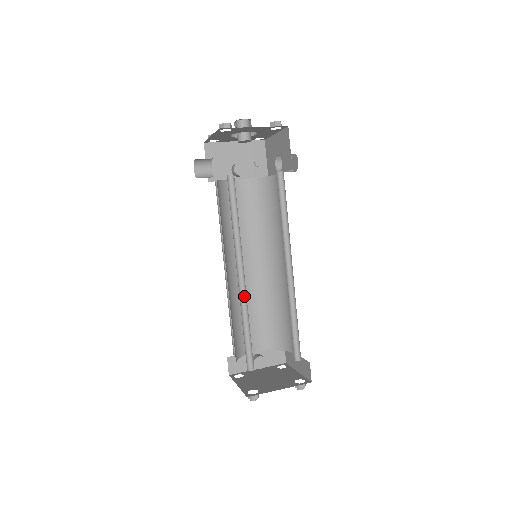
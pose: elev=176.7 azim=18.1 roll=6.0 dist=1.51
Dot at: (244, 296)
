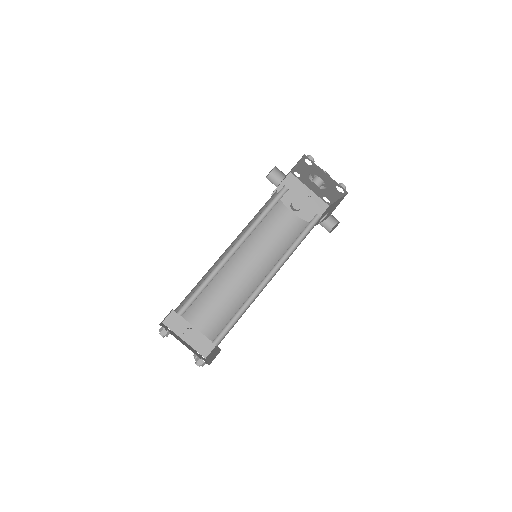
Dot at: (224, 264)
